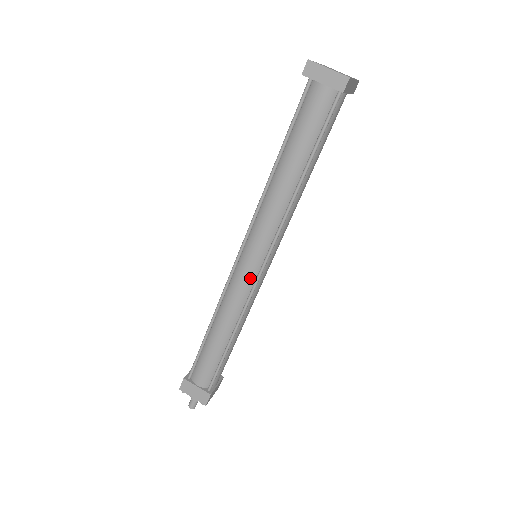
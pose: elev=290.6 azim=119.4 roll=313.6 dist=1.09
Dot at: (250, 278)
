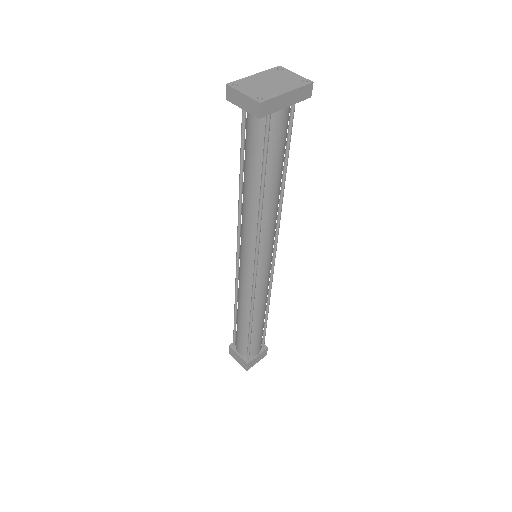
Dot at: (248, 277)
